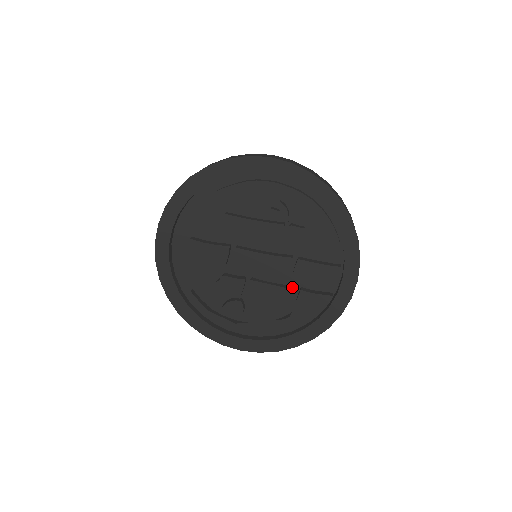
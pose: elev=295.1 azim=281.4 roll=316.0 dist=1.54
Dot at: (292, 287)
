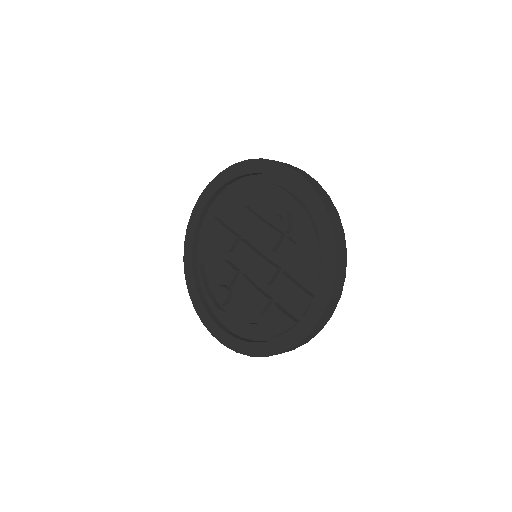
Dot at: (269, 297)
